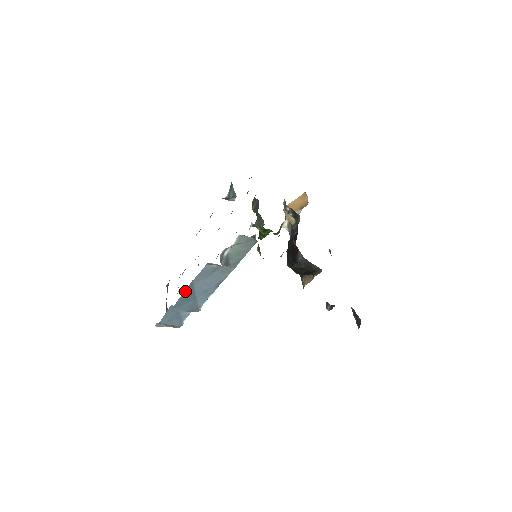
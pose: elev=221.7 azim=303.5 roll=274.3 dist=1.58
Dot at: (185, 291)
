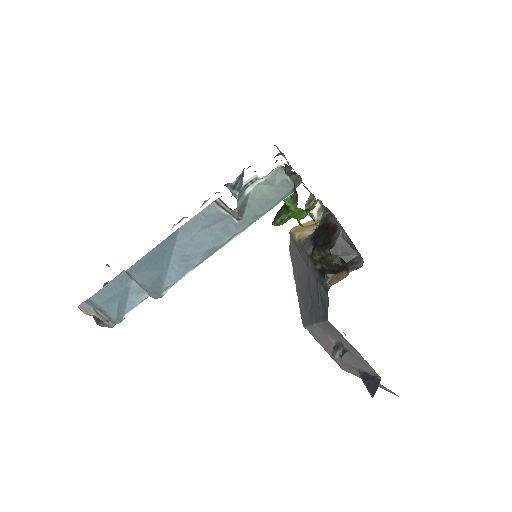
Dot at: (159, 245)
